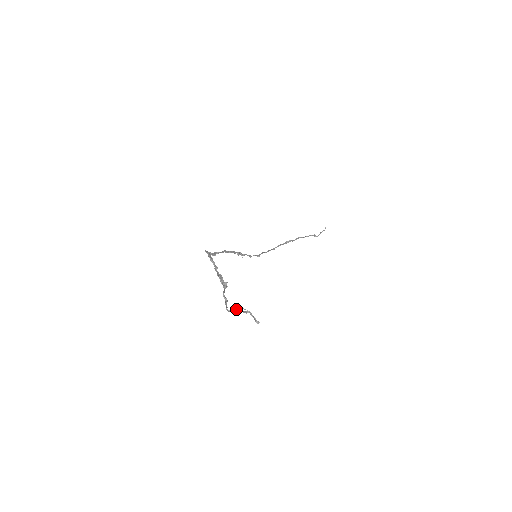
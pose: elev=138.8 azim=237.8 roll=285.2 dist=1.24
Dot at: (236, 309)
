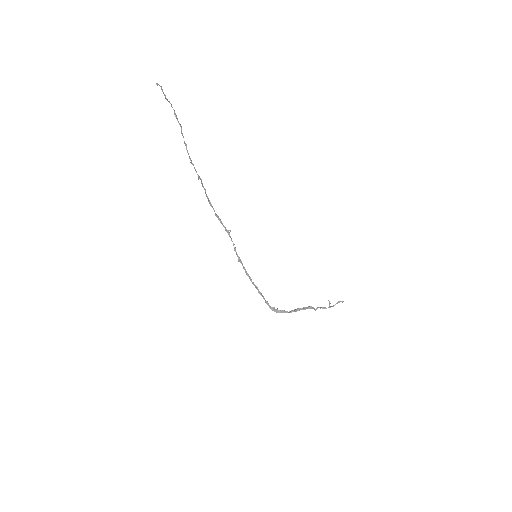
Dot at: occluded
